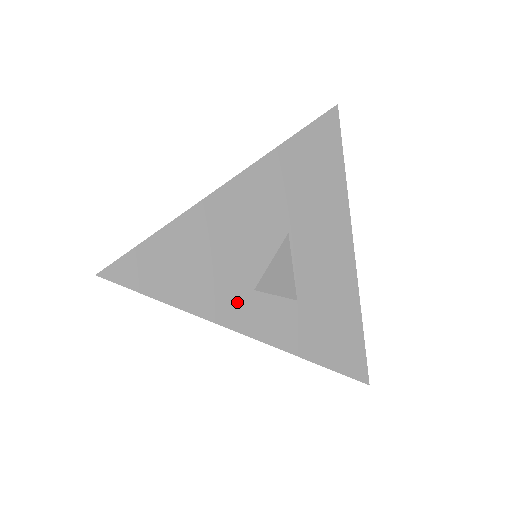
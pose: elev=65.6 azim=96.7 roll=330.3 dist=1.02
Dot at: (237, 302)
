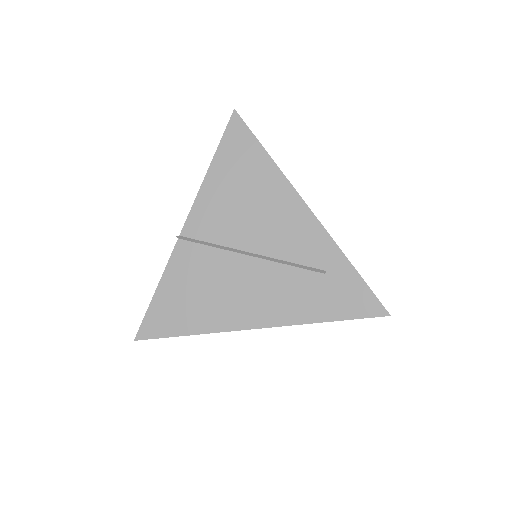
Dot at: occluded
